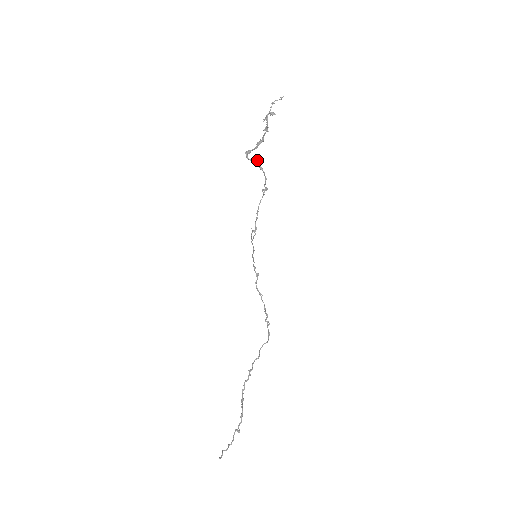
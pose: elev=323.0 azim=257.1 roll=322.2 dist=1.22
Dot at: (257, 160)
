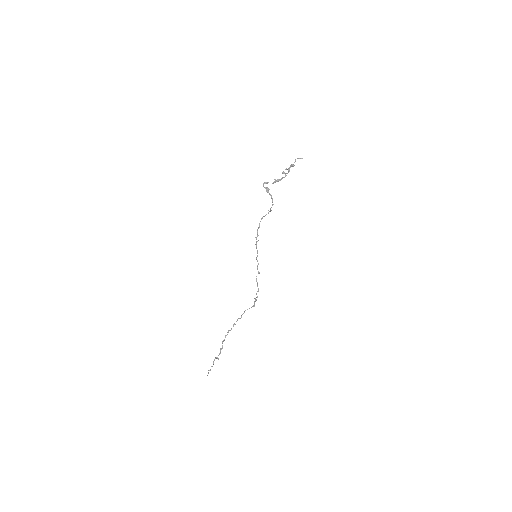
Dot at: (269, 189)
